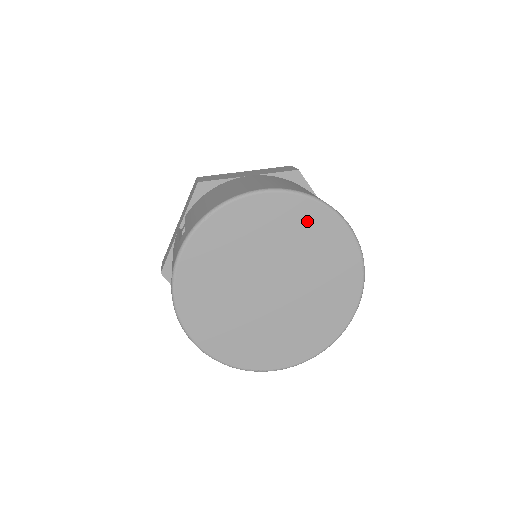
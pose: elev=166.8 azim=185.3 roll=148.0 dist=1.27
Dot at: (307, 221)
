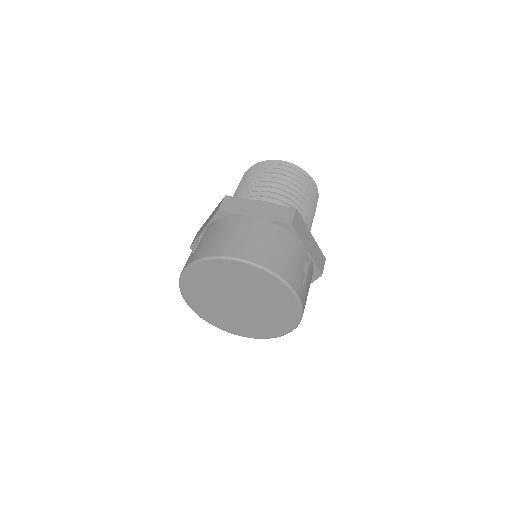
Dot at: (266, 282)
